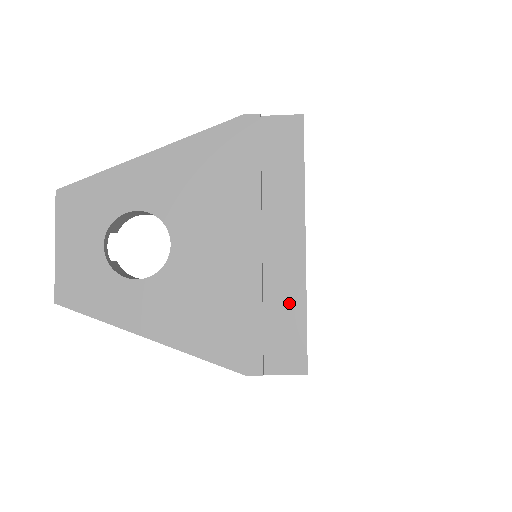
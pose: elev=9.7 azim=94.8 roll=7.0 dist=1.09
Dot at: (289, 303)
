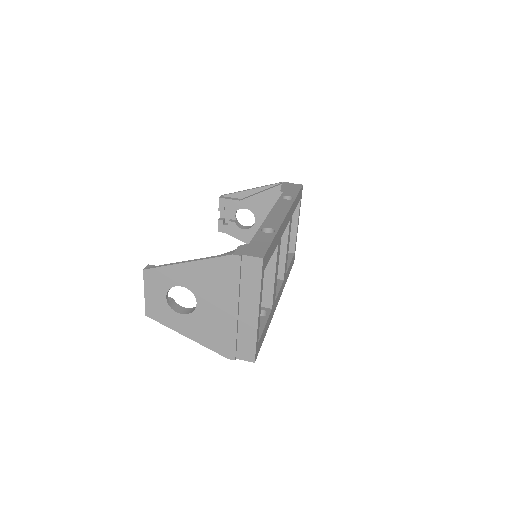
Dot at: (249, 335)
